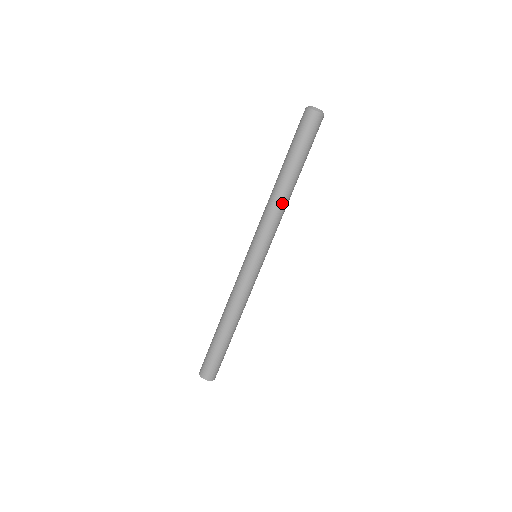
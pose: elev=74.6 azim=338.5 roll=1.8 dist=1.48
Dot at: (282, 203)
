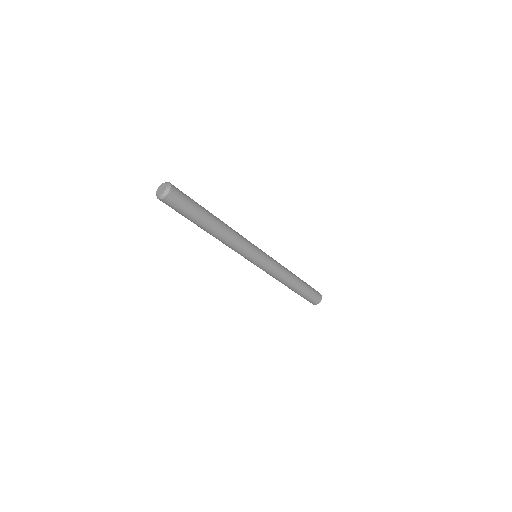
Dot at: (219, 240)
